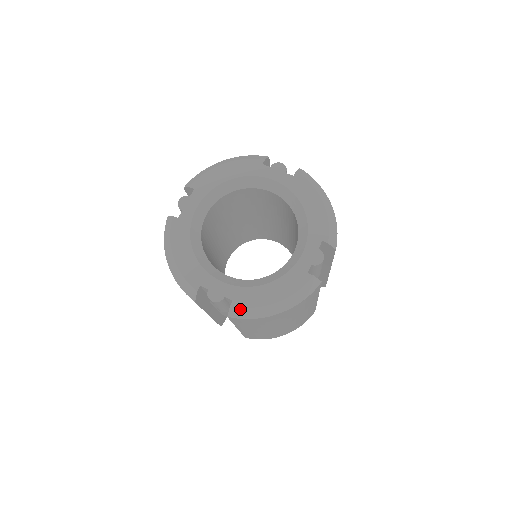
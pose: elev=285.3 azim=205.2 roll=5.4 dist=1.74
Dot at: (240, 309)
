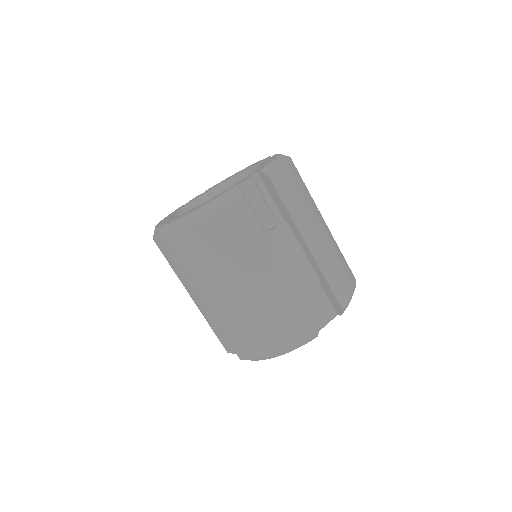
Dot at: (168, 225)
